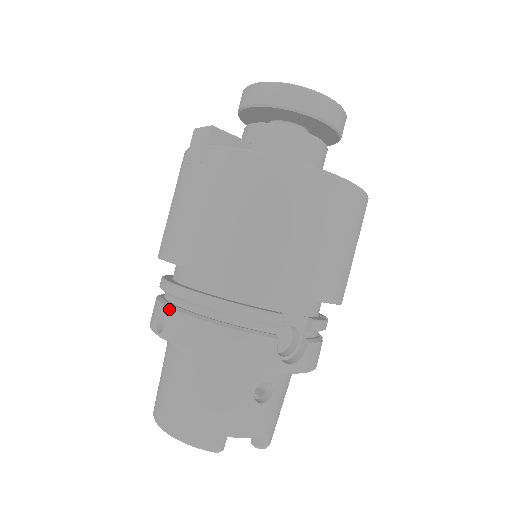
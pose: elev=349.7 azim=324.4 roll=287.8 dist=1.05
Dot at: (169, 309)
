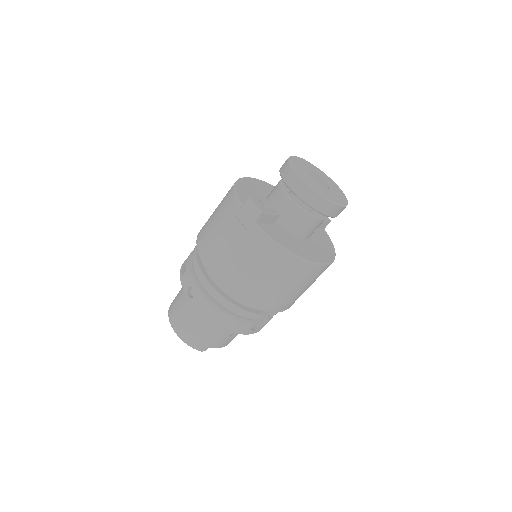
Dot at: (199, 291)
